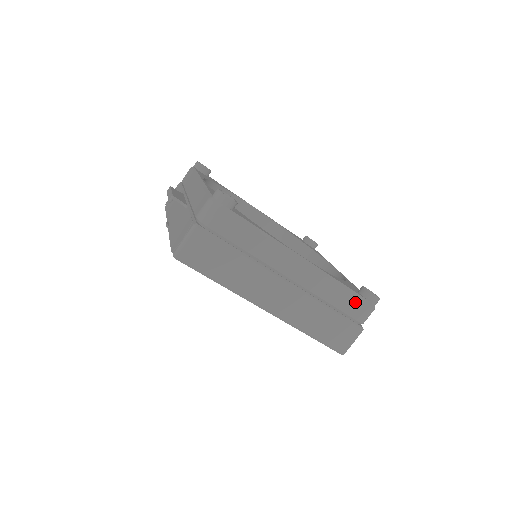
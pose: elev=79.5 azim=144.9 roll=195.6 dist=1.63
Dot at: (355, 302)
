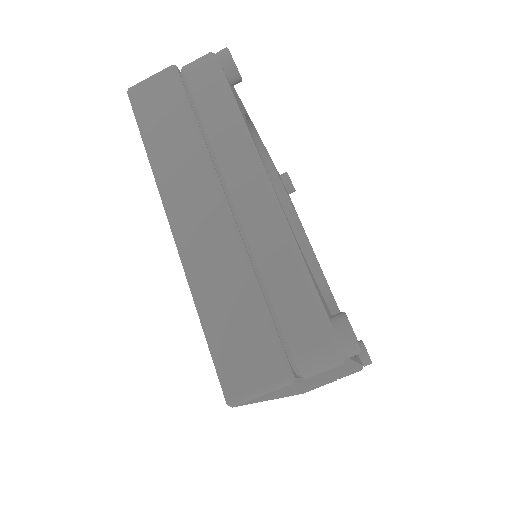
Dot at: (306, 308)
